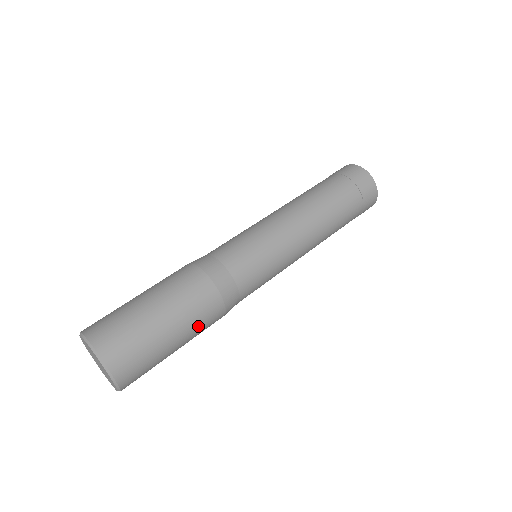
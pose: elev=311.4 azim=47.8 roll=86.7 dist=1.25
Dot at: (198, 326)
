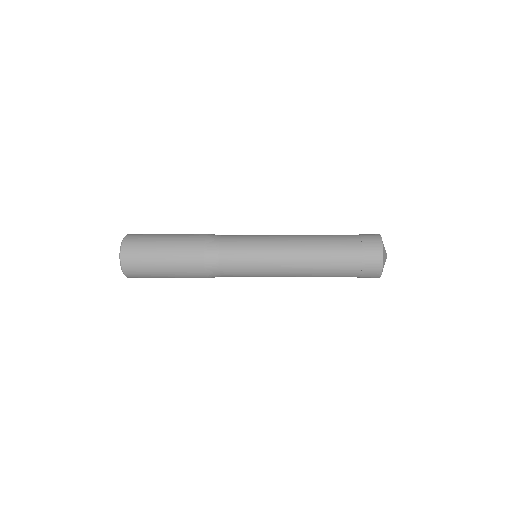
Dot at: (182, 239)
